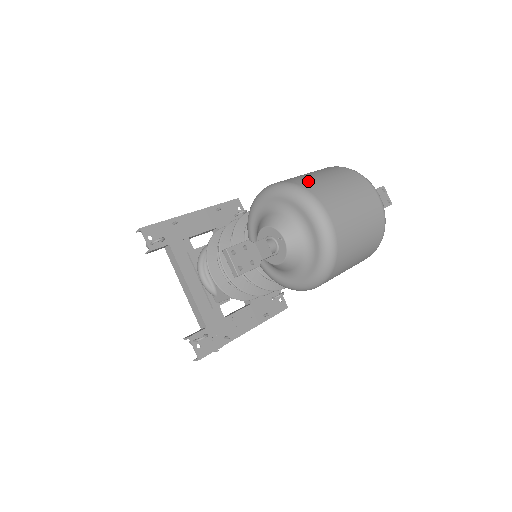
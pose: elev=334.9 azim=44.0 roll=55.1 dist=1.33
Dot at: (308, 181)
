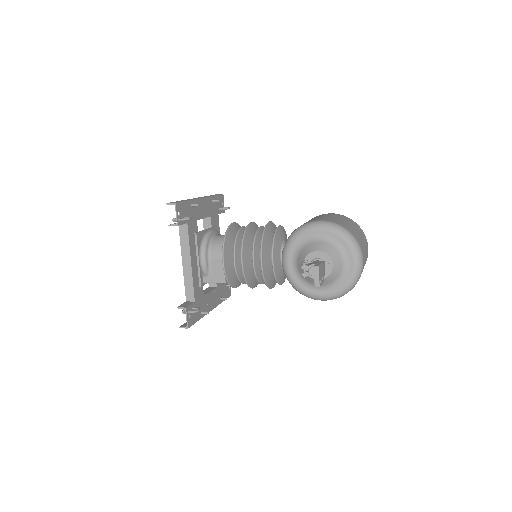
Dot at: (350, 228)
